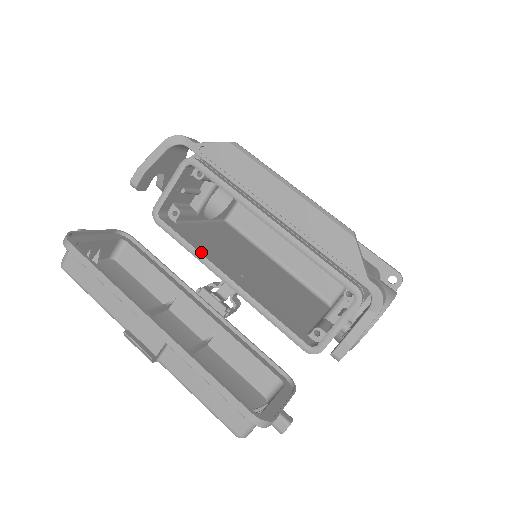
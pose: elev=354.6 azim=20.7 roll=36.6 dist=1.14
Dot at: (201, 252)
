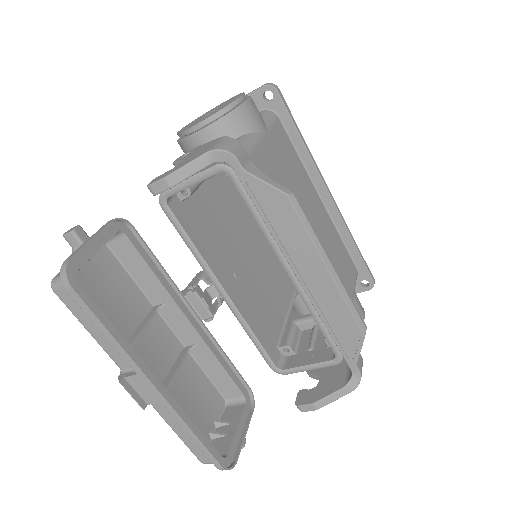
Dot at: (204, 256)
